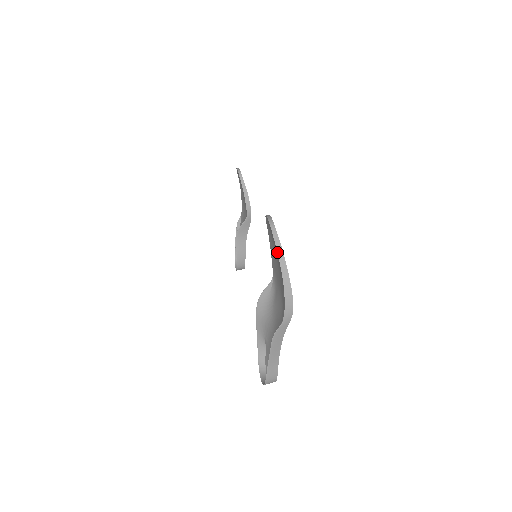
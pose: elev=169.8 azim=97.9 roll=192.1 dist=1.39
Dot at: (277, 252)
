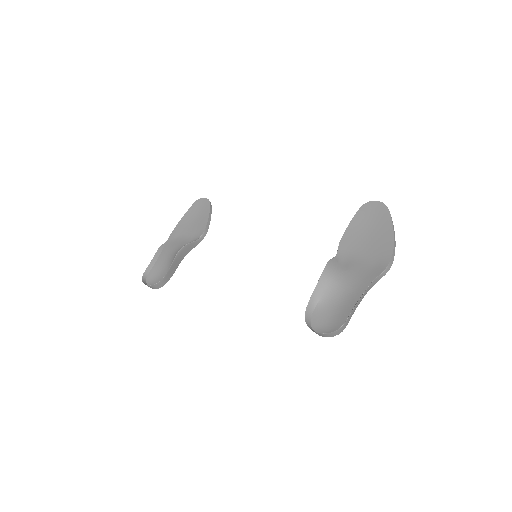
Dot at: (392, 221)
